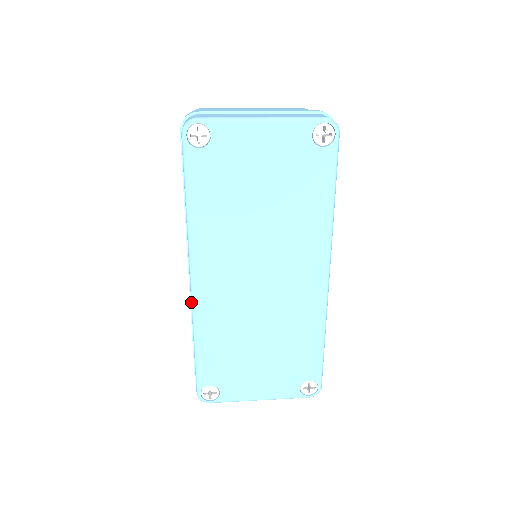
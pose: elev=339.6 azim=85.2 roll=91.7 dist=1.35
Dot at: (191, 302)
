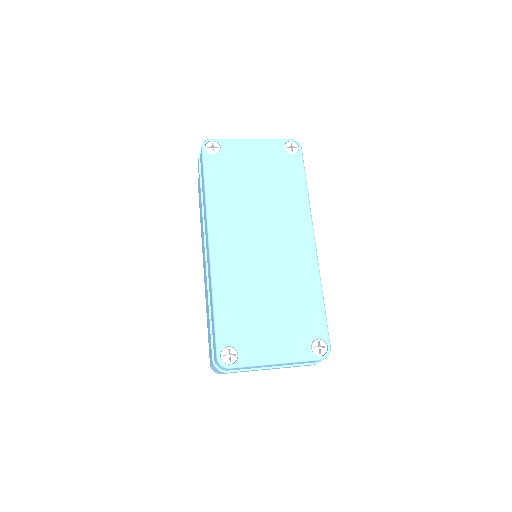
Dot at: (210, 264)
